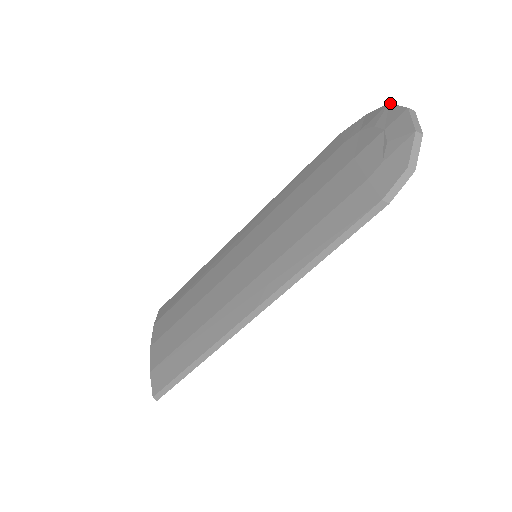
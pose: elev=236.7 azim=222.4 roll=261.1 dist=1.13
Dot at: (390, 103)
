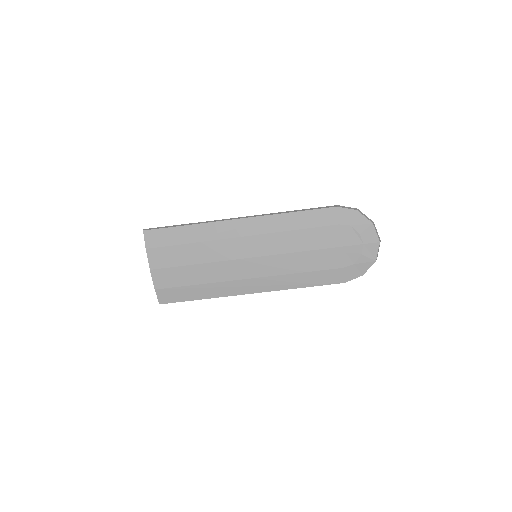
Dot at: (374, 225)
